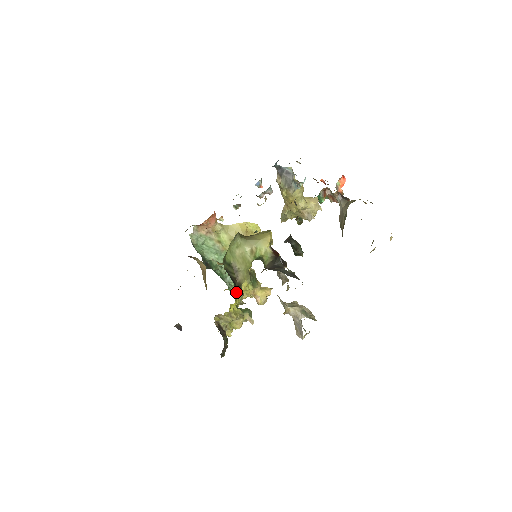
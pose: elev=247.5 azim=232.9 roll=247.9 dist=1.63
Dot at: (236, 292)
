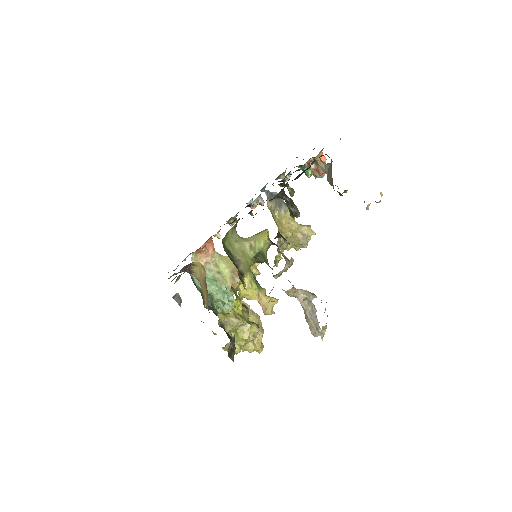
Dot at: (239, 277)
